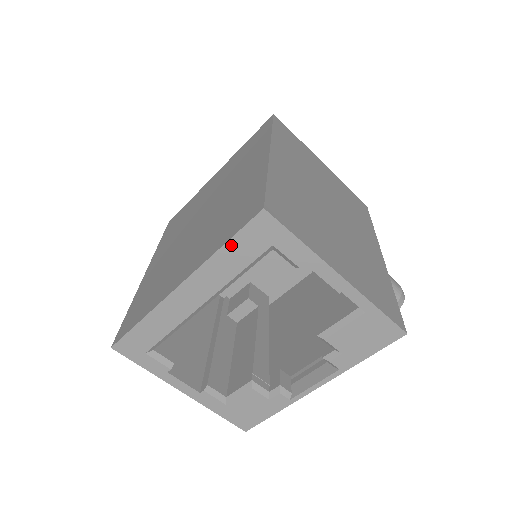
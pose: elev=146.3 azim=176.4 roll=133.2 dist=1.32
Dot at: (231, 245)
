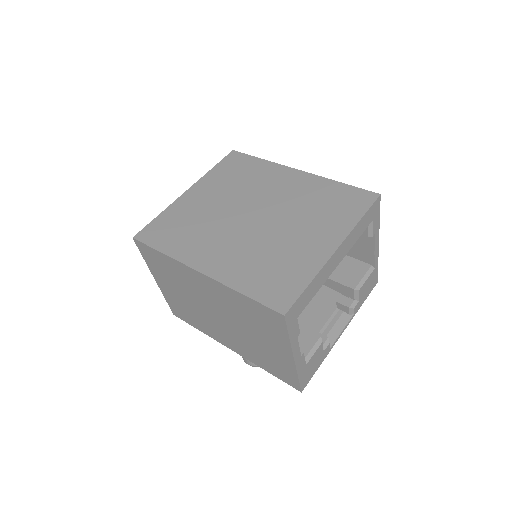
Dot at: (364, 217)
